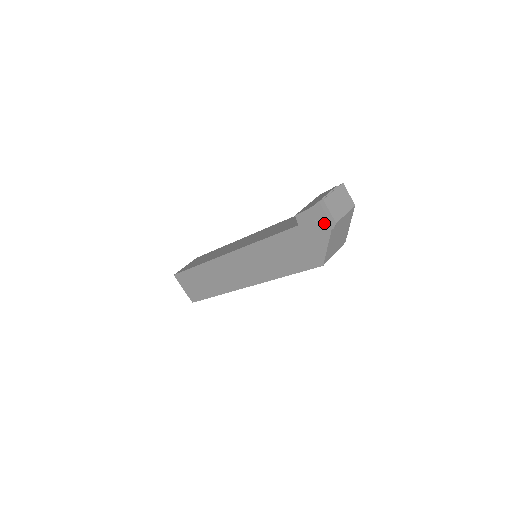
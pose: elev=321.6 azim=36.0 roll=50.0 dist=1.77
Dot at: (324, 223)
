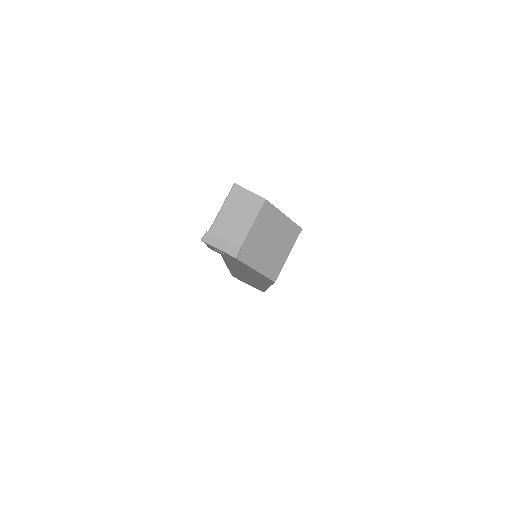
Dot at: (227, 255)
